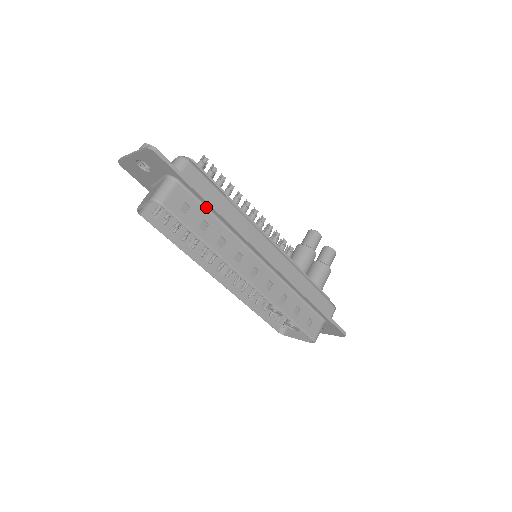
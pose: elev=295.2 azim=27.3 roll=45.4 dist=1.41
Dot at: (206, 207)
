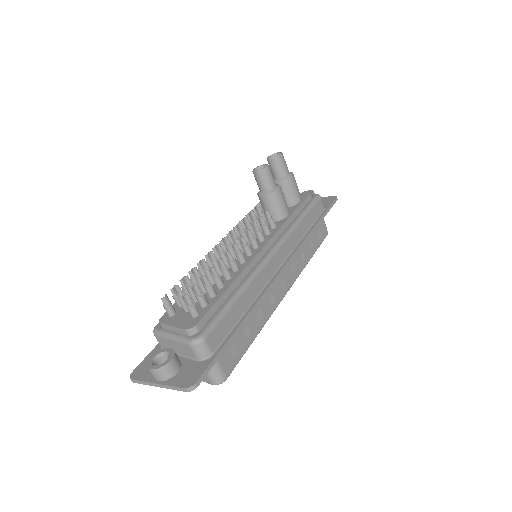
Dot at: occluded
